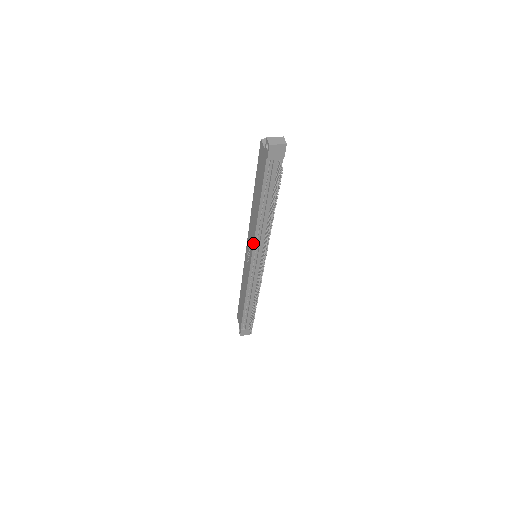
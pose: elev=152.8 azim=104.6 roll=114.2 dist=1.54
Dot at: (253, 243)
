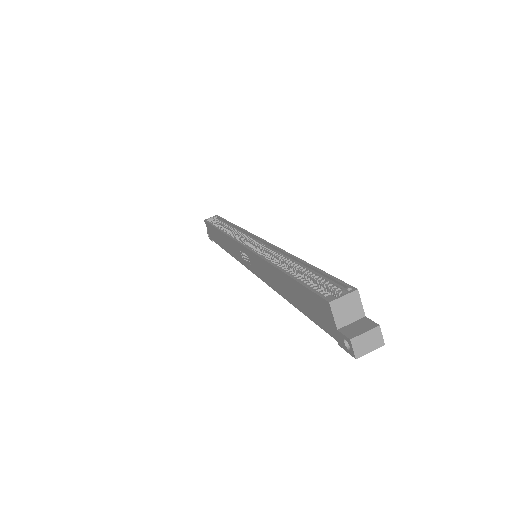
Dot at: (263, 281)
